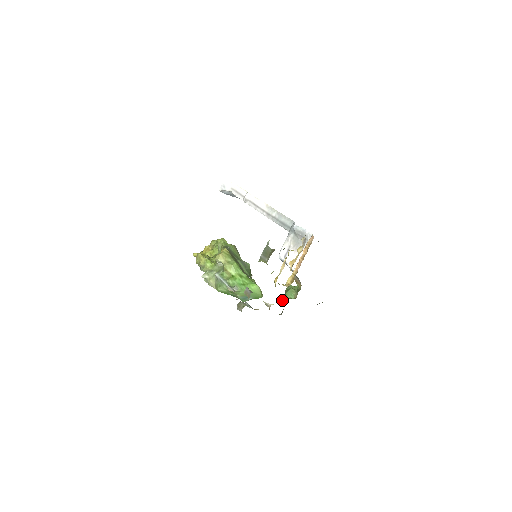
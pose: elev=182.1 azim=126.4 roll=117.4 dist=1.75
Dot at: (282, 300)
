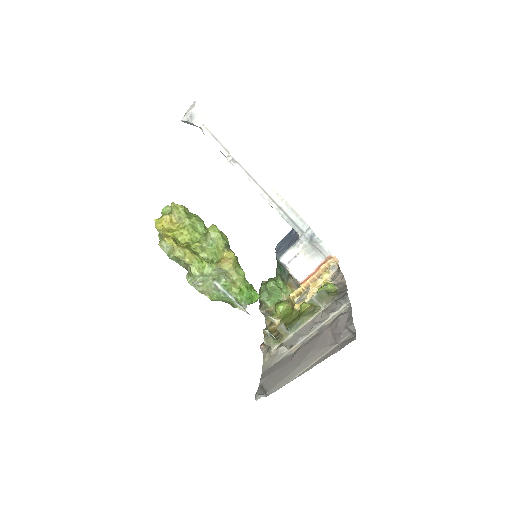
Dot at: (282, 311)
